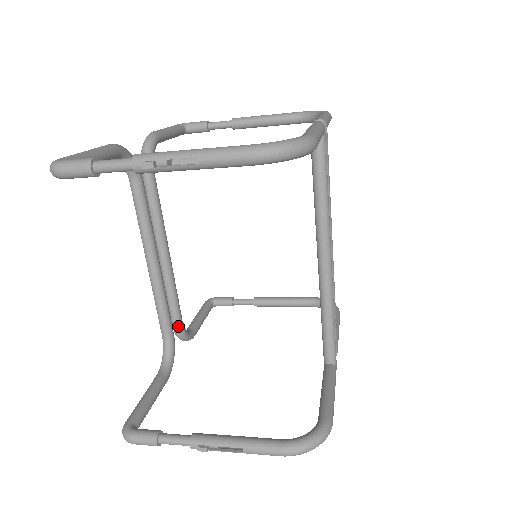
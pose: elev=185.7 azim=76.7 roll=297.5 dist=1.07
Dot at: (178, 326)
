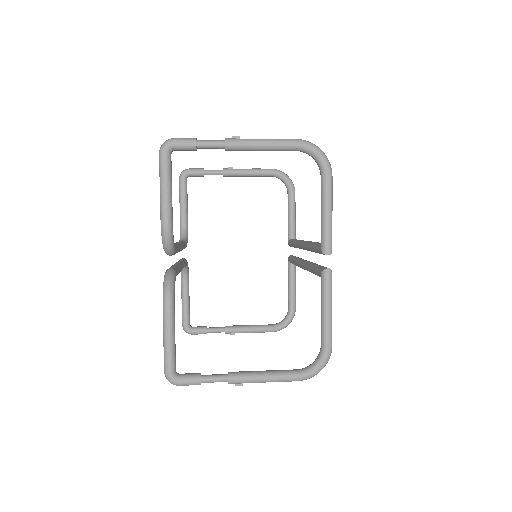
Dot at: occluded
